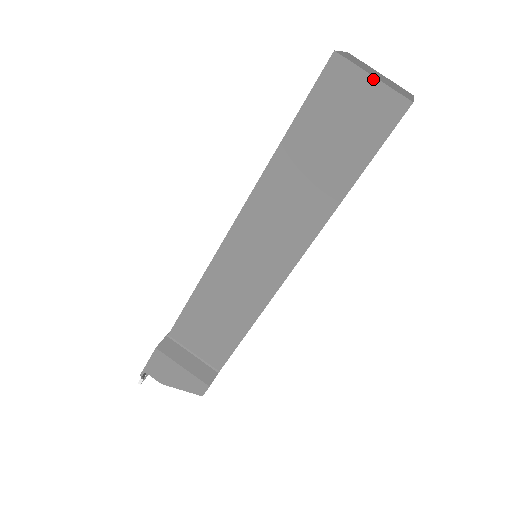
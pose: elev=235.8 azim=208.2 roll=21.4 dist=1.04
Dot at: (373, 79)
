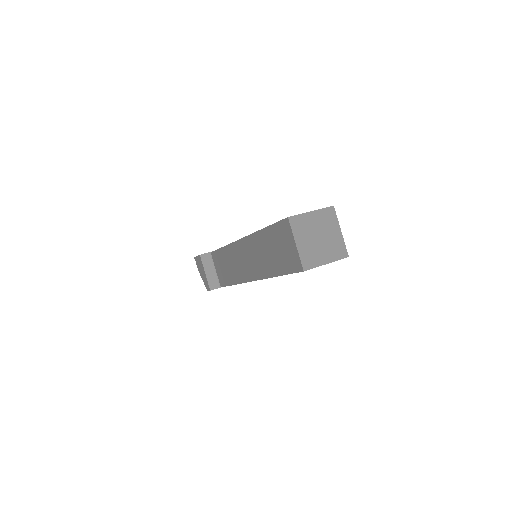
Dot at: (295, 245)
